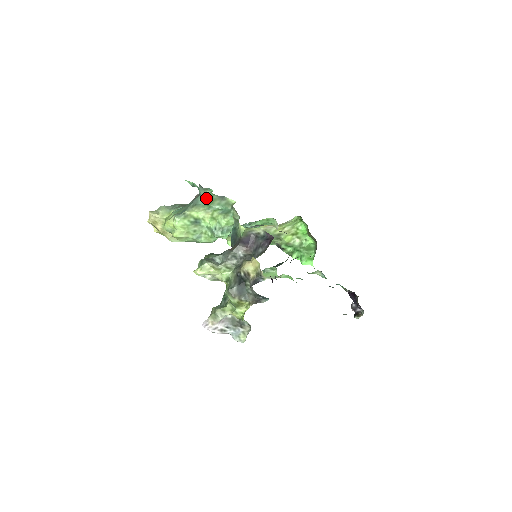
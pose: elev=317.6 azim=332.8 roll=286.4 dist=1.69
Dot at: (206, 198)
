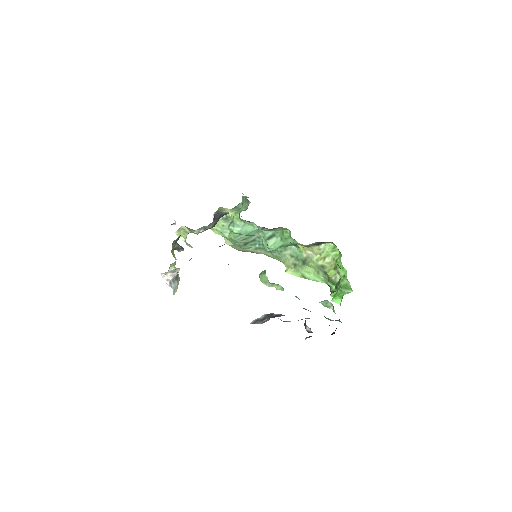
Dot at: occluded
